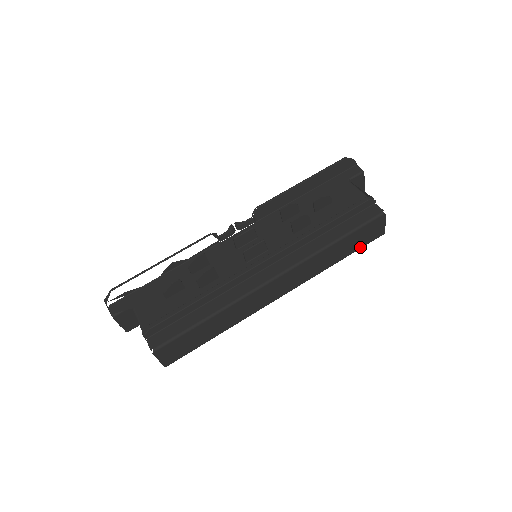
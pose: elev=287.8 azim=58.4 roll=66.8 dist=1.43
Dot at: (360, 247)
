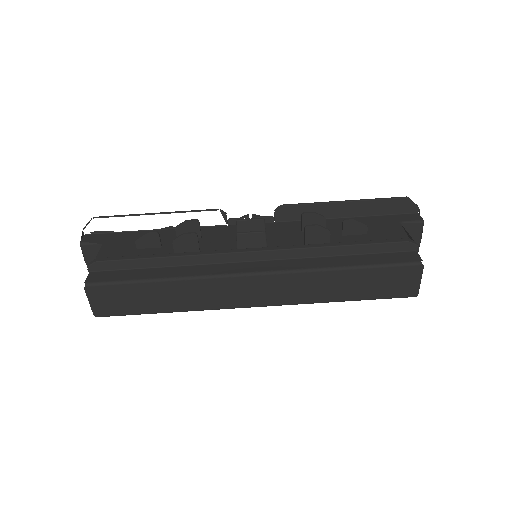
Dot at: (378, 297)
